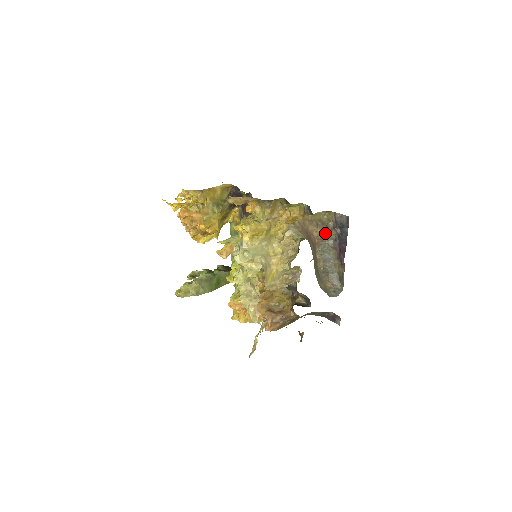
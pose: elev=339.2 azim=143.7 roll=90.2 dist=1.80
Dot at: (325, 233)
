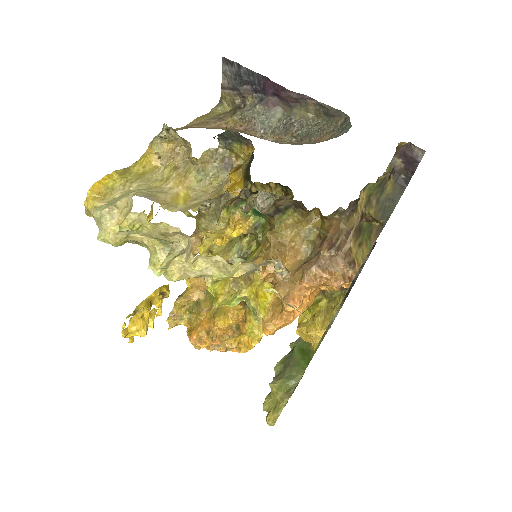
Dot at: (241, 113)
